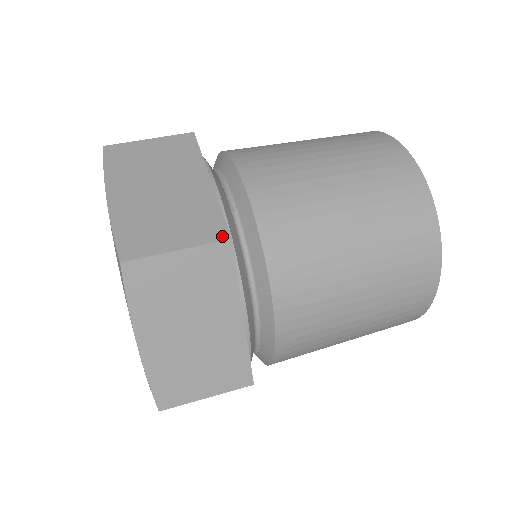
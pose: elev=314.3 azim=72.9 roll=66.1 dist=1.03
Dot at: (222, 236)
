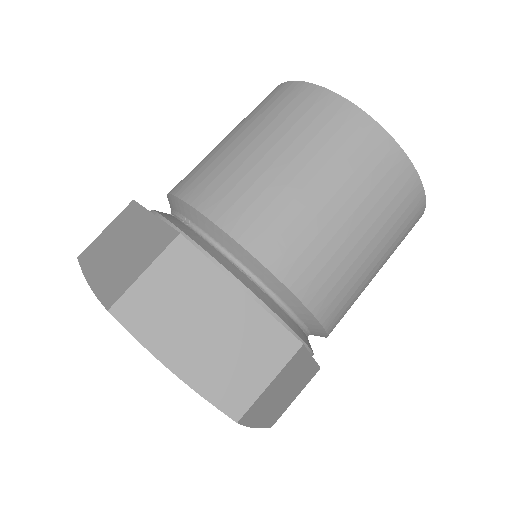
Dot at: (172, 237)
